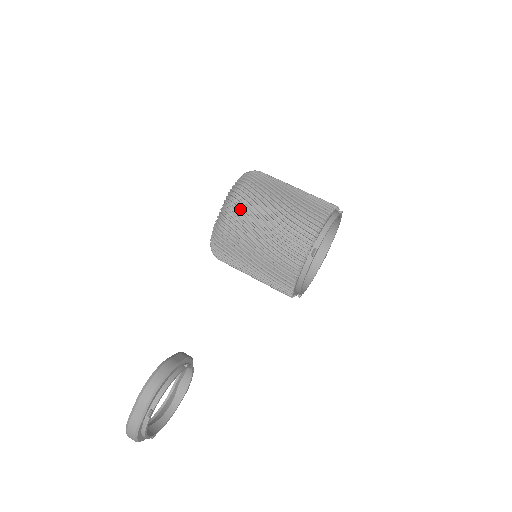
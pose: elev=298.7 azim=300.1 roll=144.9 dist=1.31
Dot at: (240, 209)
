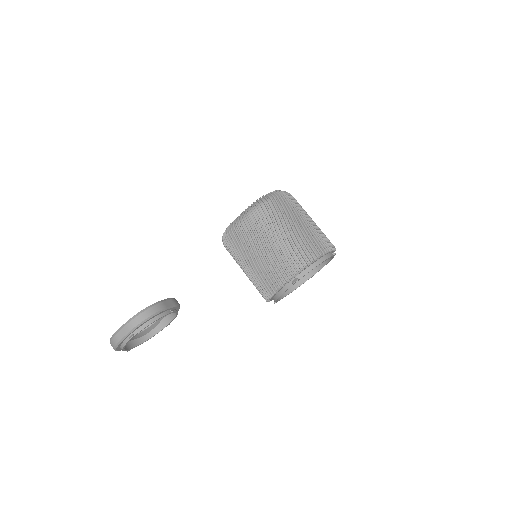
Dot at: (254, 222)
